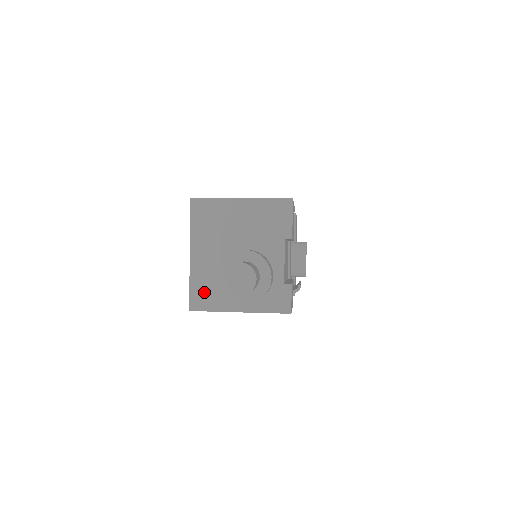
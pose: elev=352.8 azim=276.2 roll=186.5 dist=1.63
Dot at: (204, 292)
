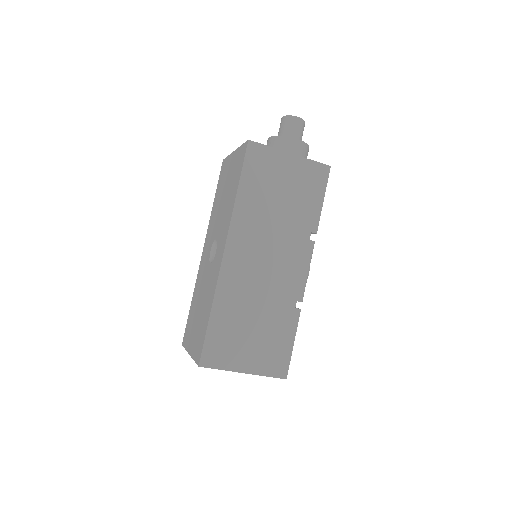
Dot at: occluded
